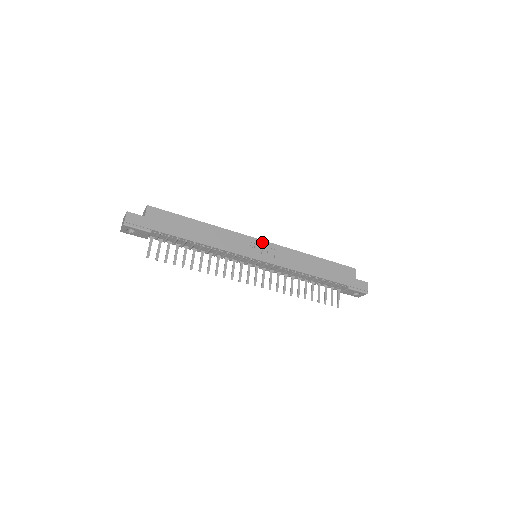
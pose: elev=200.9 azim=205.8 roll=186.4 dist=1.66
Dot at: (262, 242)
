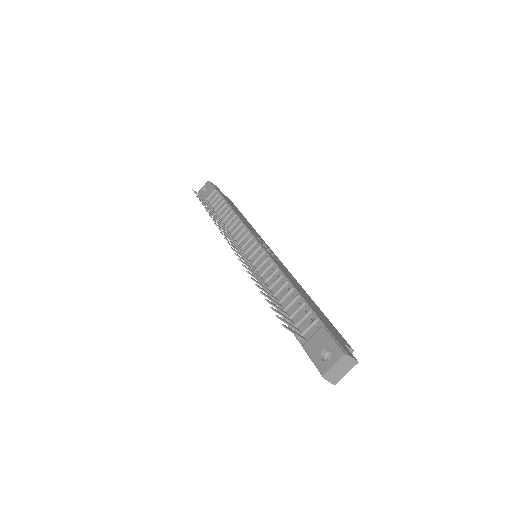
Dot at: occluded
